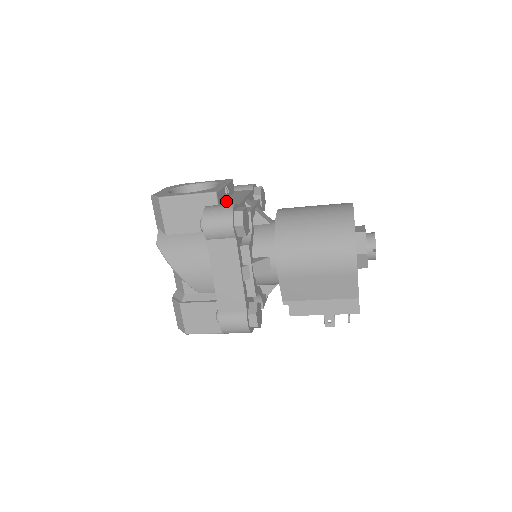
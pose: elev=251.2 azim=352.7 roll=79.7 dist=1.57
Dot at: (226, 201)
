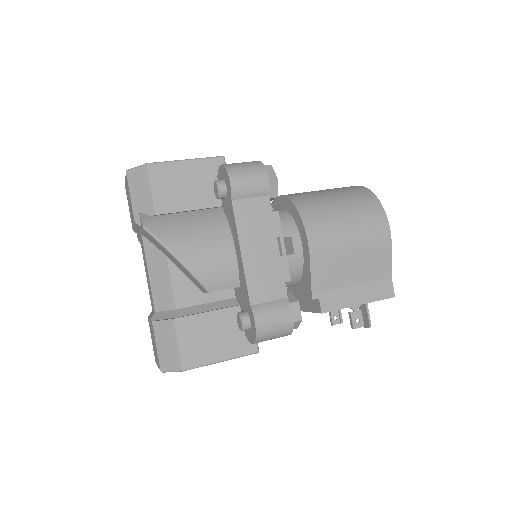
Dot at: occluded
